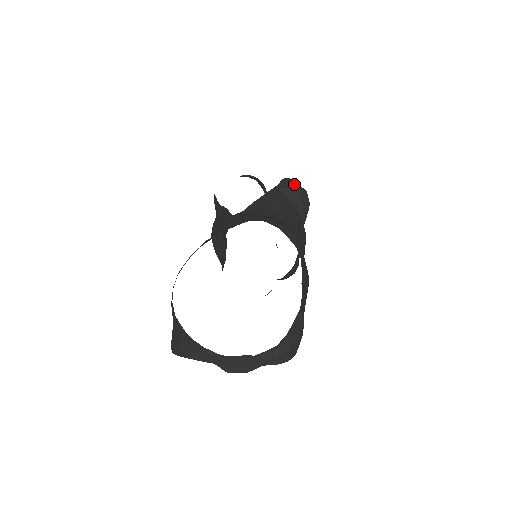
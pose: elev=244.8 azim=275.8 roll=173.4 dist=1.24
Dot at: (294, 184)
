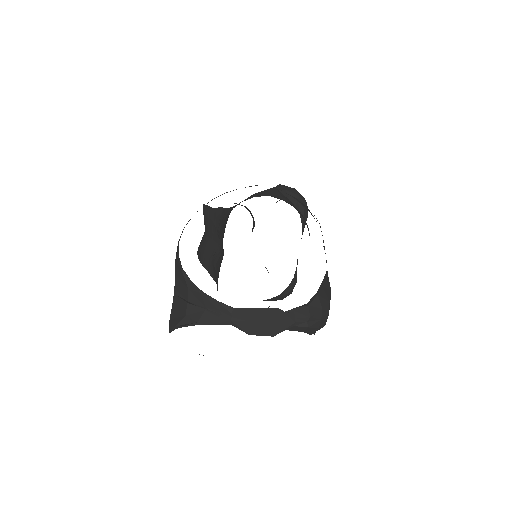
Dot at: (292, 188)
